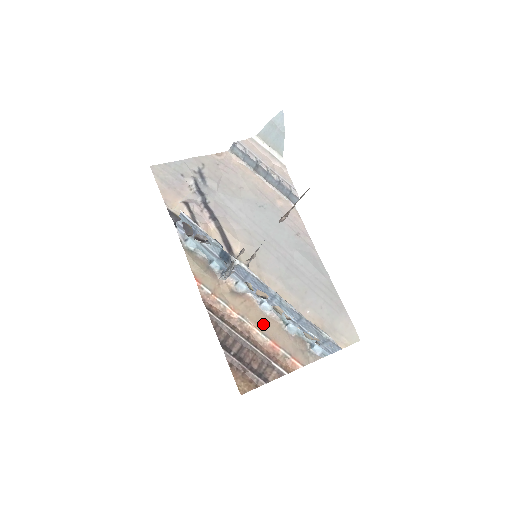
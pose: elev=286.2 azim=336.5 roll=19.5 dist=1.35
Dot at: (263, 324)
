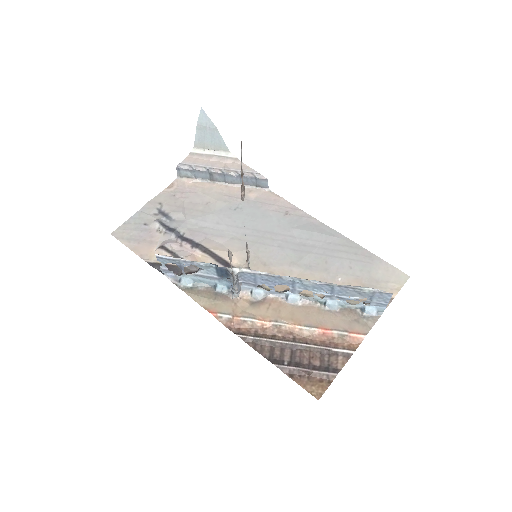
Dot at: (301, 317)
